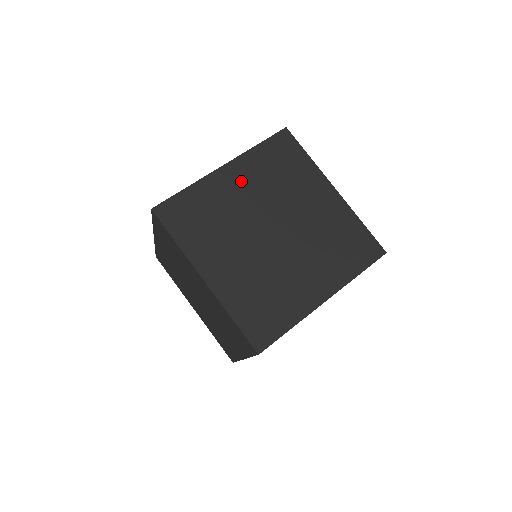
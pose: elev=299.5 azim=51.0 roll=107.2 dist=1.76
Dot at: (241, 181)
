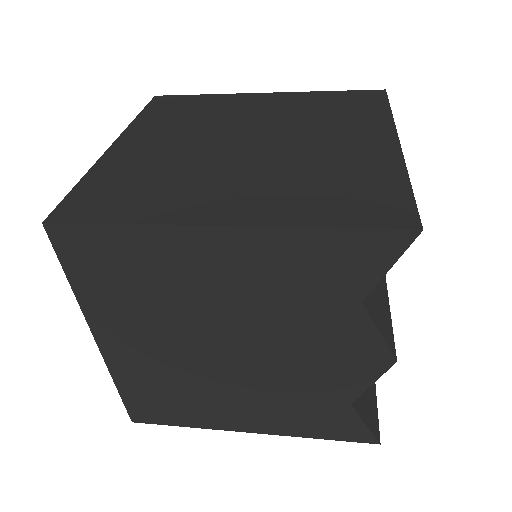
Dot at: (270, 104)
